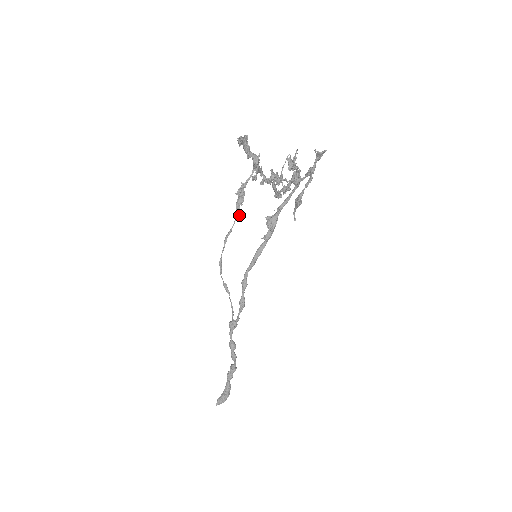
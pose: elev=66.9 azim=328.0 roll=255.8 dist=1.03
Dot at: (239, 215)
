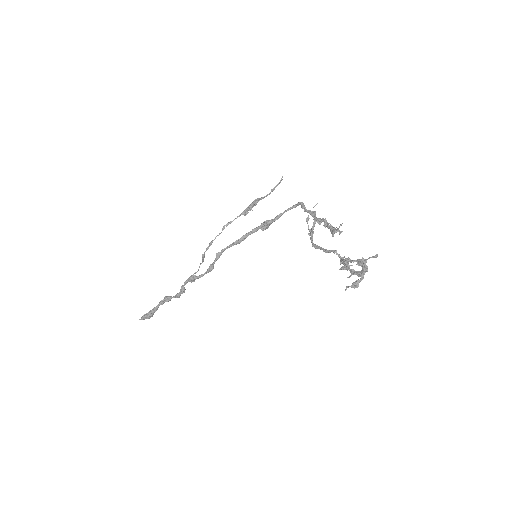
Dot at: (243, 214)
